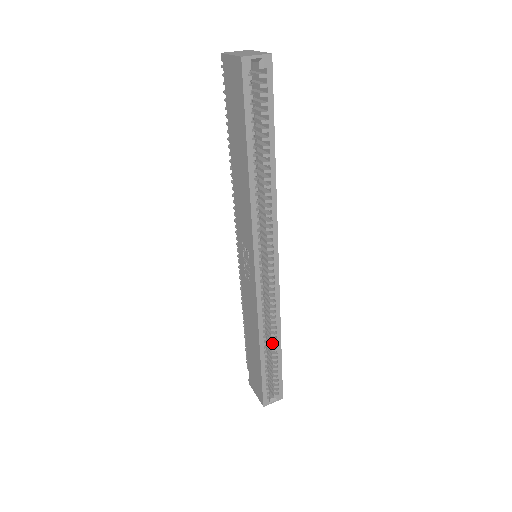
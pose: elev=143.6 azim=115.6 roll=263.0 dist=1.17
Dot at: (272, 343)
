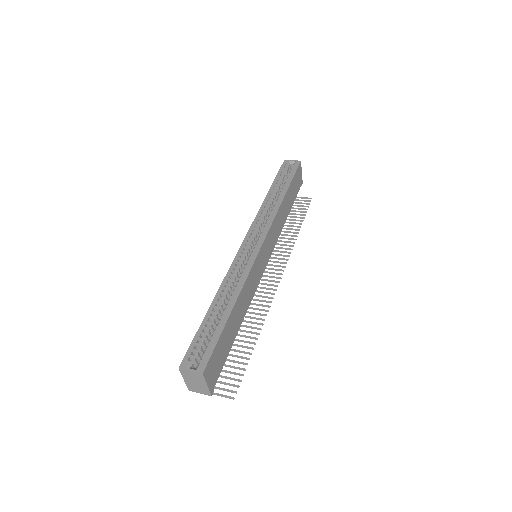
Dot at: (227, 305)
